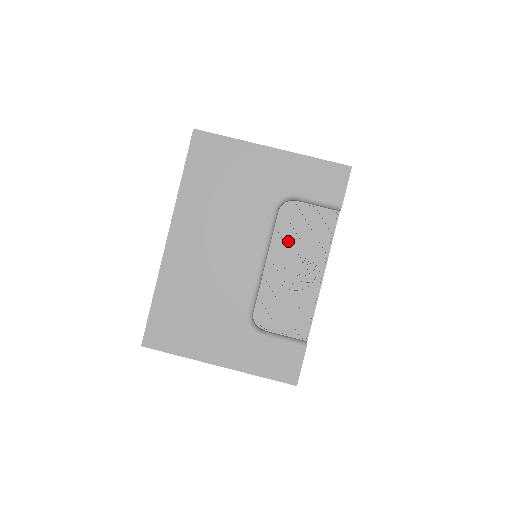
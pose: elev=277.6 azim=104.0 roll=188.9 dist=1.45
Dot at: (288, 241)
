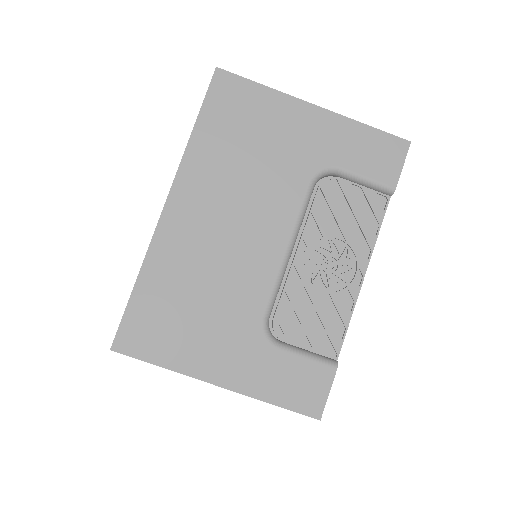
Dot at: (323, 226)
